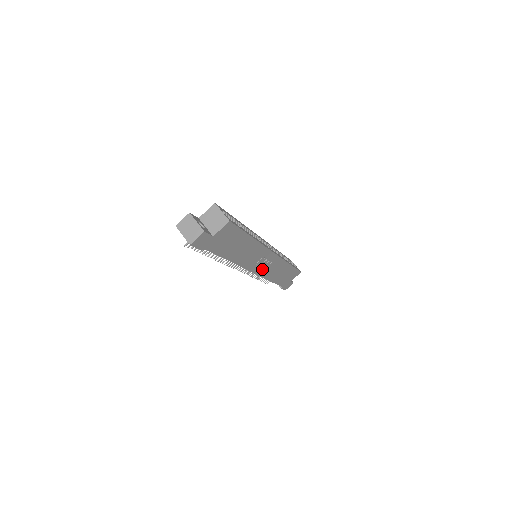
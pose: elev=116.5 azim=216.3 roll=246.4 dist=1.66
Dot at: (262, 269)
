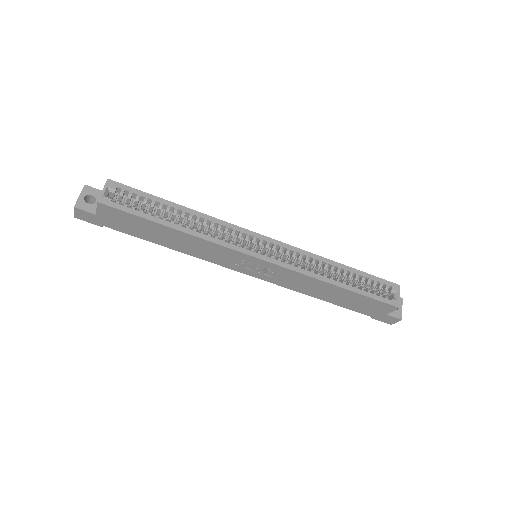
Dot at: (267, 276)
